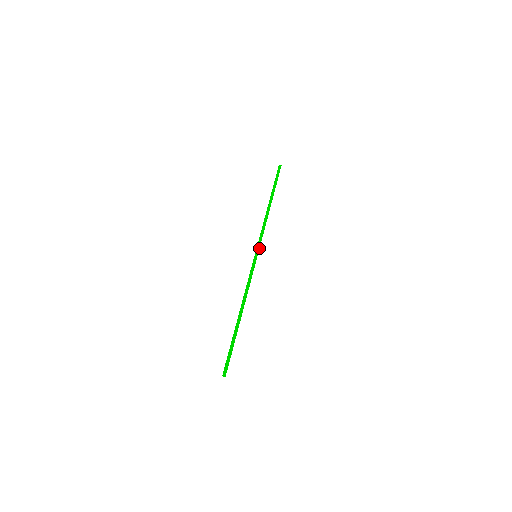
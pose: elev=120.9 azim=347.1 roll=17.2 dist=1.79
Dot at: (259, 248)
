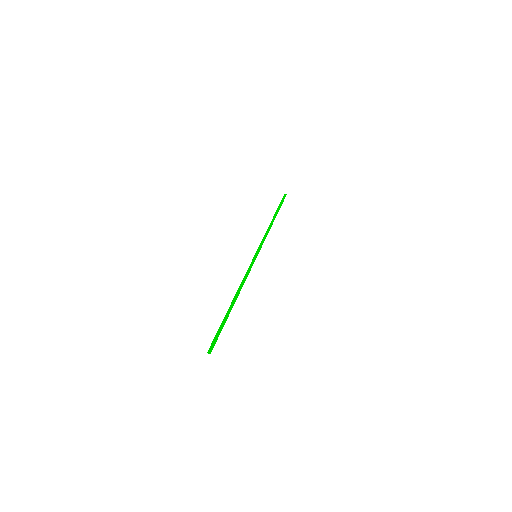
Dot at: occluded
